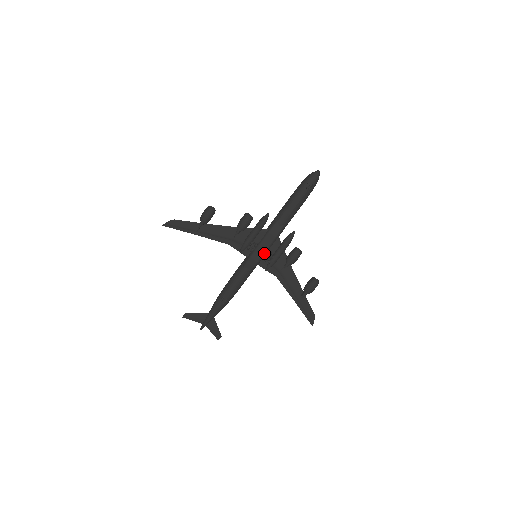
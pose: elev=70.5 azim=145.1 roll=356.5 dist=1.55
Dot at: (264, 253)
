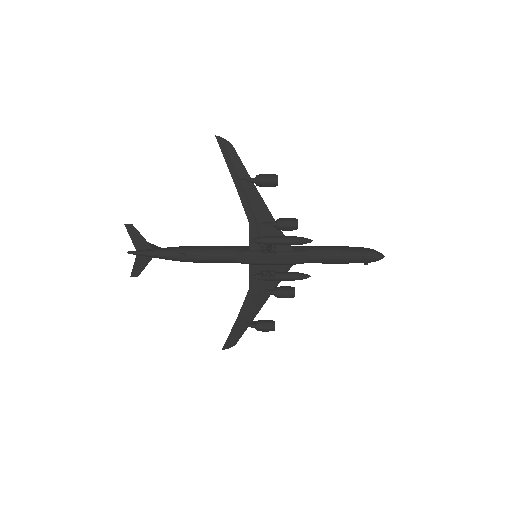
Dot at: (267, 263)
